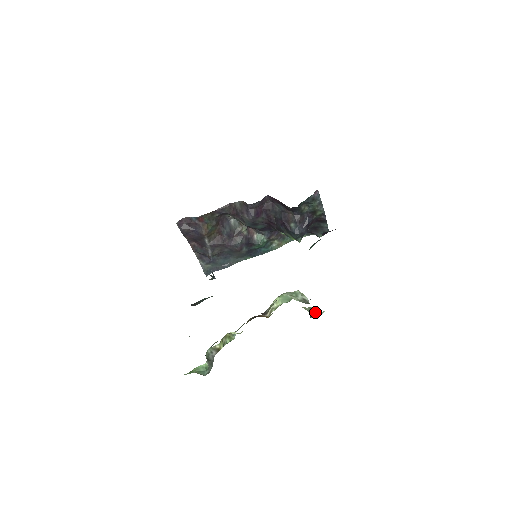
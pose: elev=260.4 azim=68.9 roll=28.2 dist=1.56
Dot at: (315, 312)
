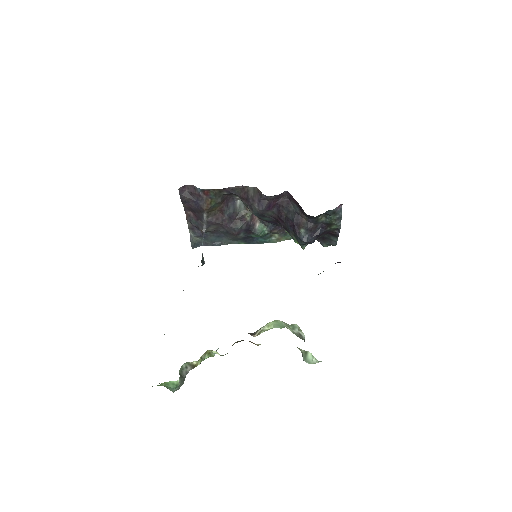
Dot at: (310, 358)
